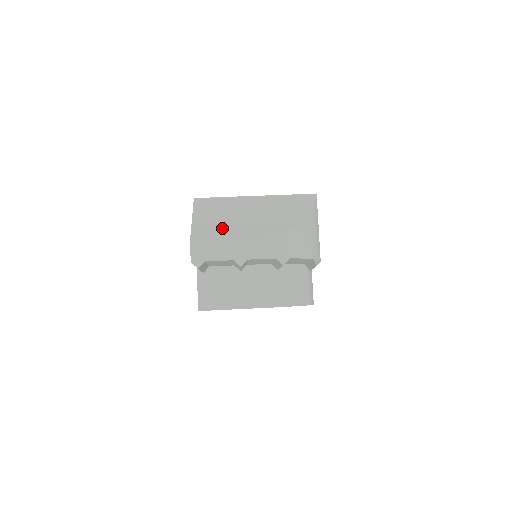
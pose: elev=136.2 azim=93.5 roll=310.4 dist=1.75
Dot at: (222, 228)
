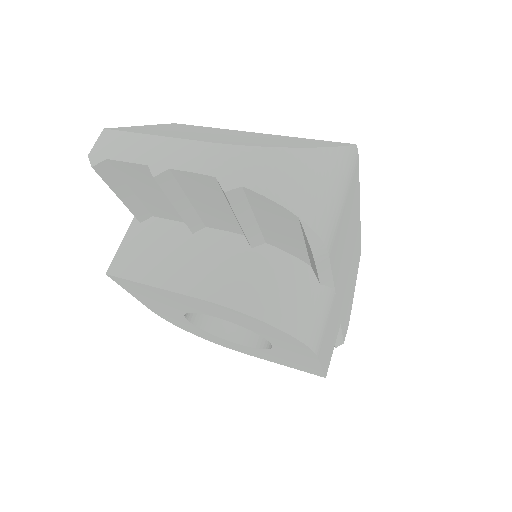
Dot at: (165, 132)
